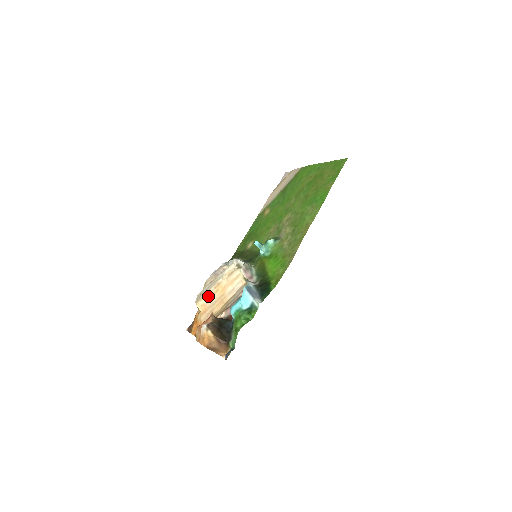
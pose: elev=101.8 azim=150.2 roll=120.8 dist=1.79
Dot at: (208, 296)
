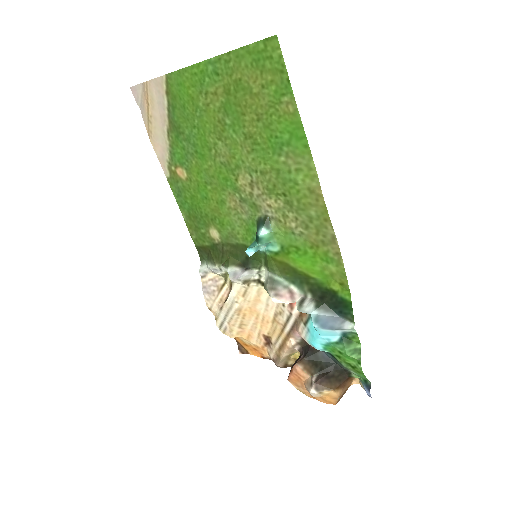
Dot at: (237, 325)
